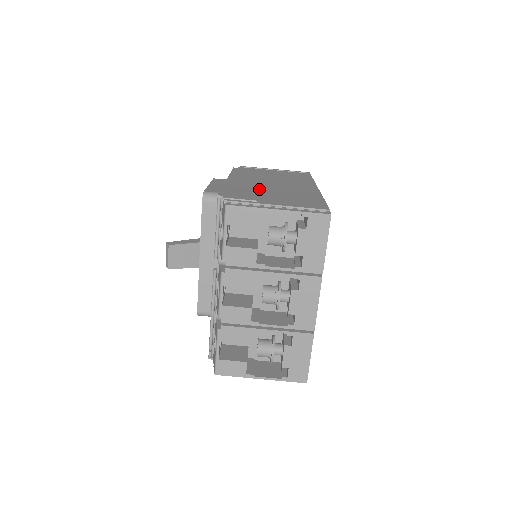
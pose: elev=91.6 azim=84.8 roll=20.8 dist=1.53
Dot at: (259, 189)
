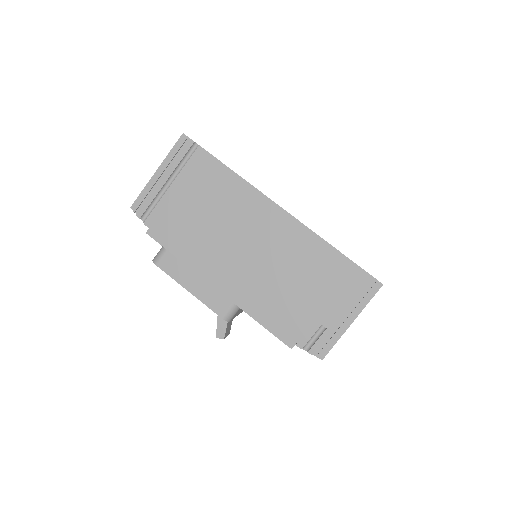
Dot at: (276, 289)
